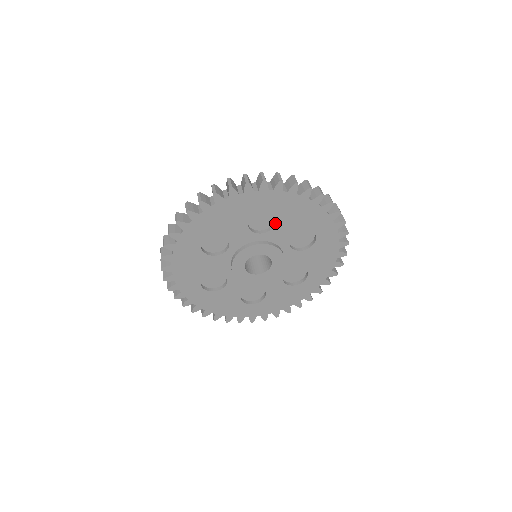
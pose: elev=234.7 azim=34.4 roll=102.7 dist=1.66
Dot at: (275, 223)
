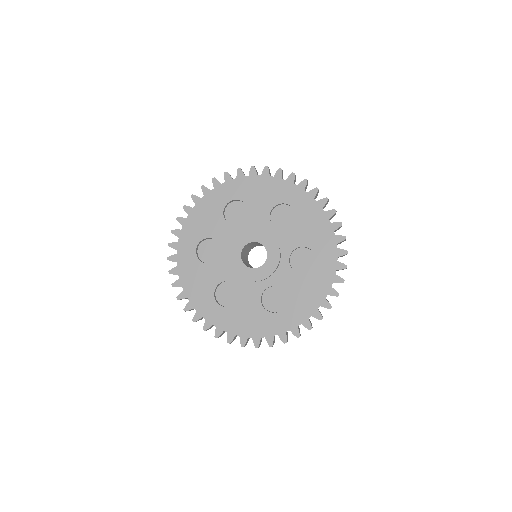
Dot at: (291, 226)
